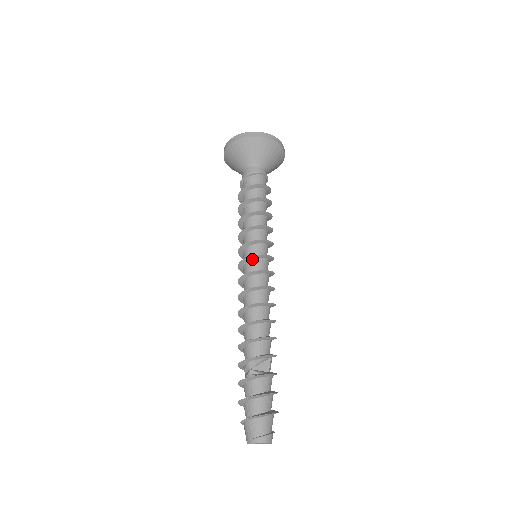
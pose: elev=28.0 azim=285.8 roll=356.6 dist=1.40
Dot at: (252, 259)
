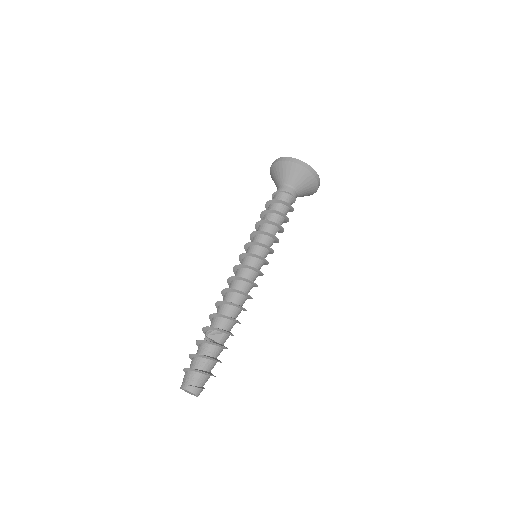
Dot at: (246, 256)
